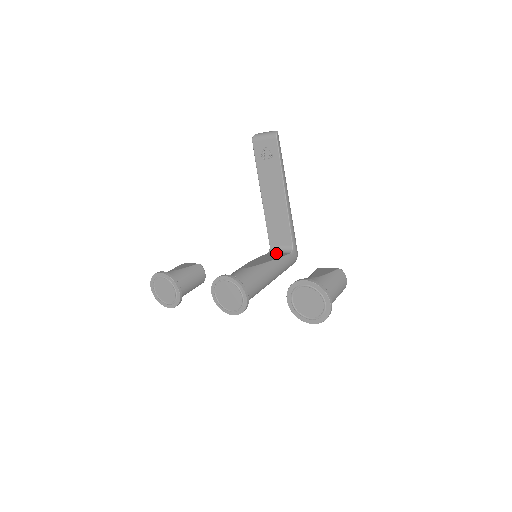
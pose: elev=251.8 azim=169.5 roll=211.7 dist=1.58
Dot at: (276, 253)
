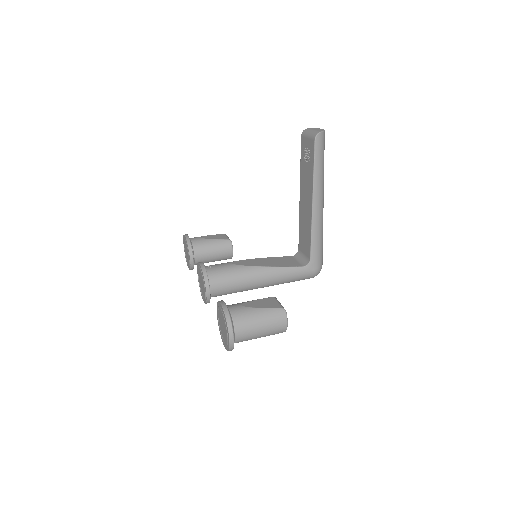
Dot at: (295, 260)
